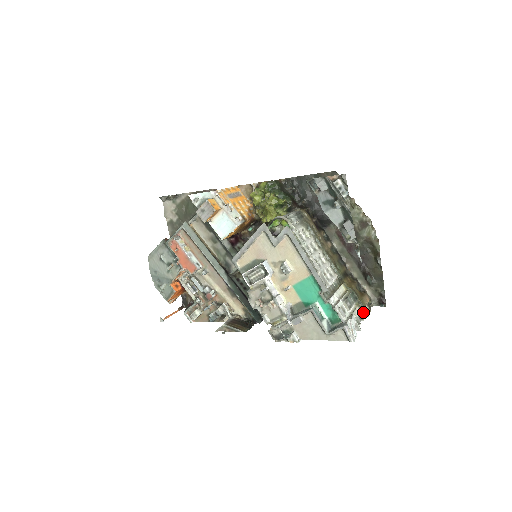
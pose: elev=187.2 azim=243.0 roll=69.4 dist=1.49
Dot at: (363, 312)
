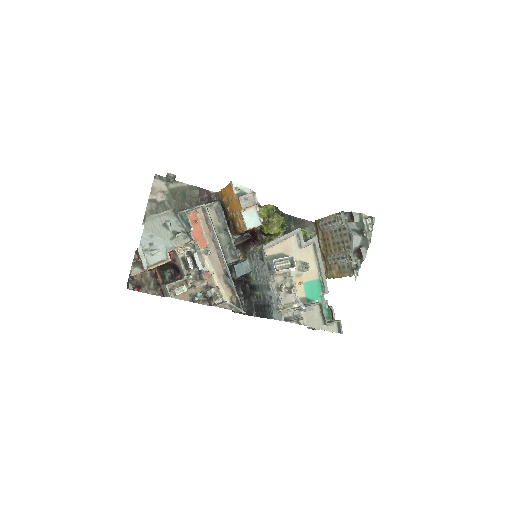
Dot at: occluded
